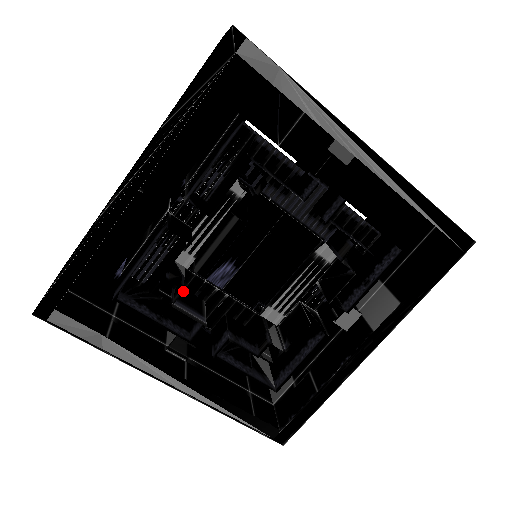
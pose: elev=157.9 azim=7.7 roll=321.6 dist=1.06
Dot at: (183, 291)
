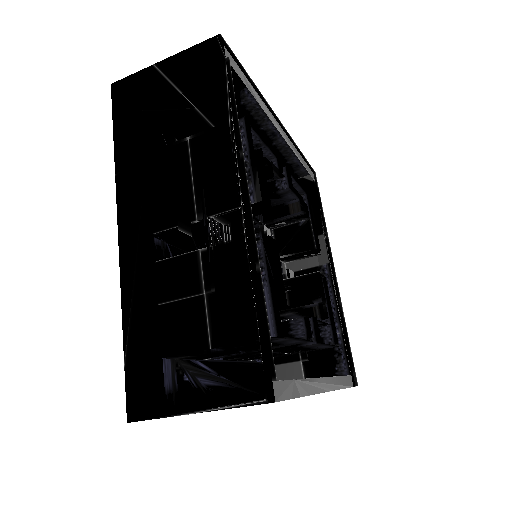
Dot at: occluded
